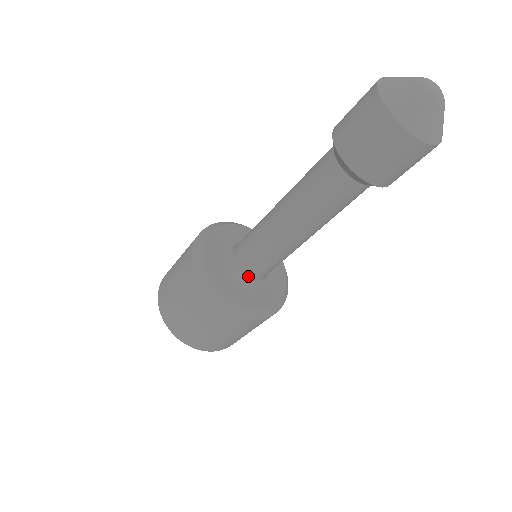
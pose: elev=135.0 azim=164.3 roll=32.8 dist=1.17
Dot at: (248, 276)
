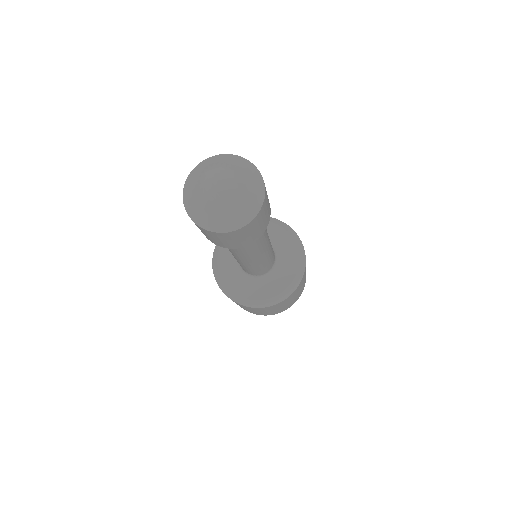
Dot at: (264, 274)
